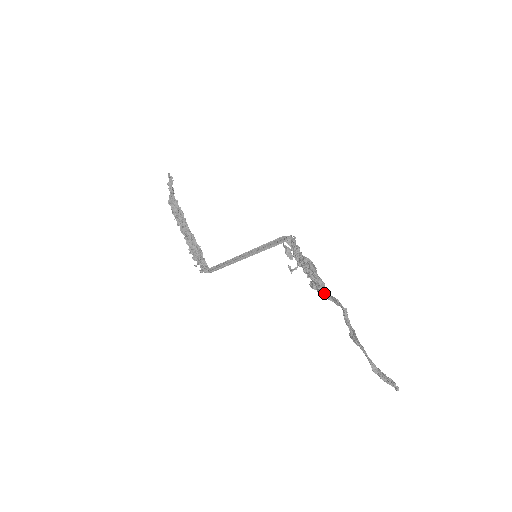
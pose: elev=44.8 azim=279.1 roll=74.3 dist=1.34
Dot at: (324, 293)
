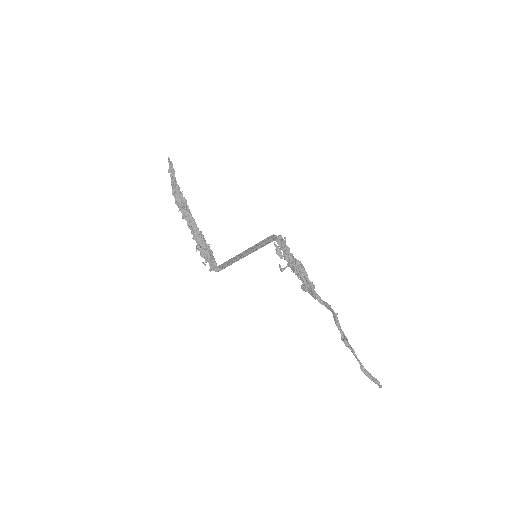
Dot at: (316, 297)
